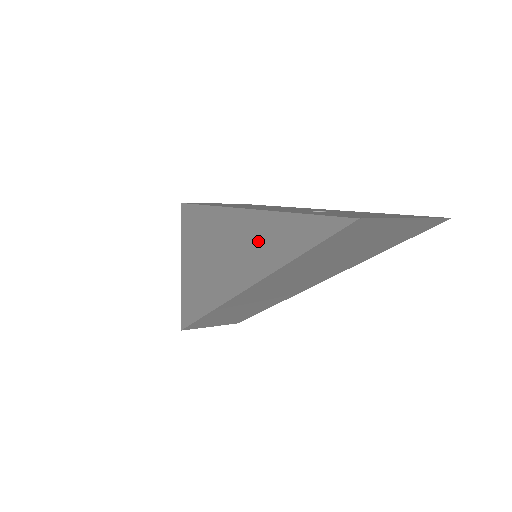
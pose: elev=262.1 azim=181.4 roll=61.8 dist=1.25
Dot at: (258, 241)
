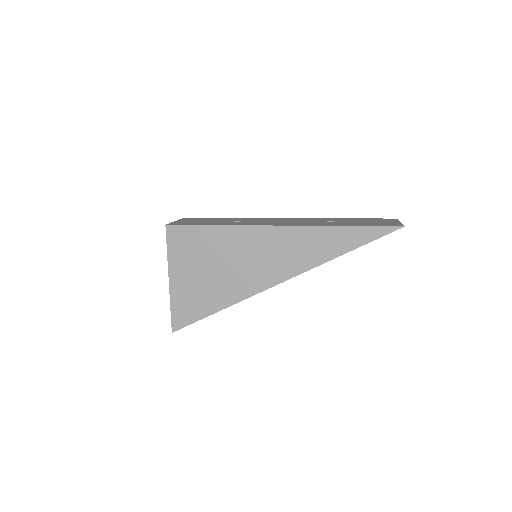
Dot at: (308, 245)
